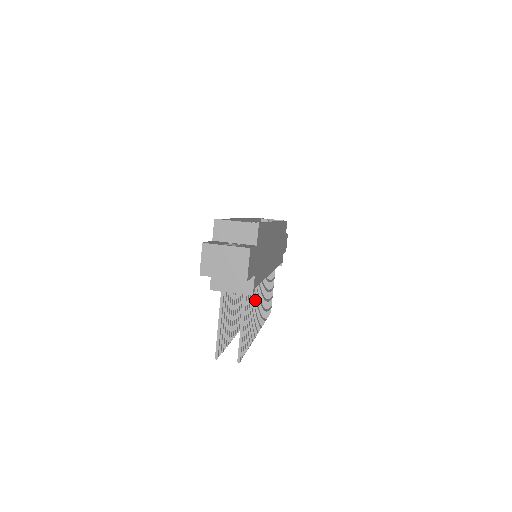
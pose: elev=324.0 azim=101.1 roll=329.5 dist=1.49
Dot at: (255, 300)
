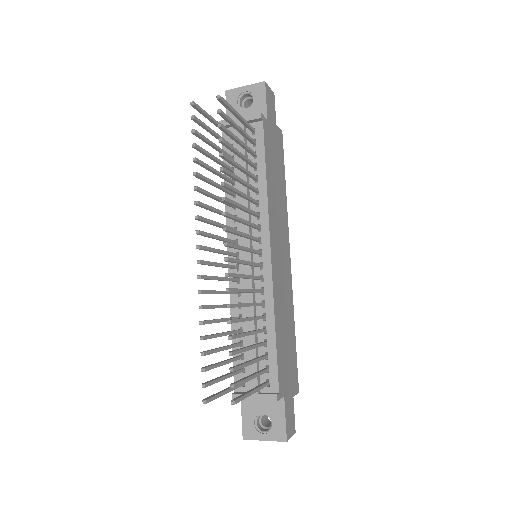
Dot at: (247, 196)
